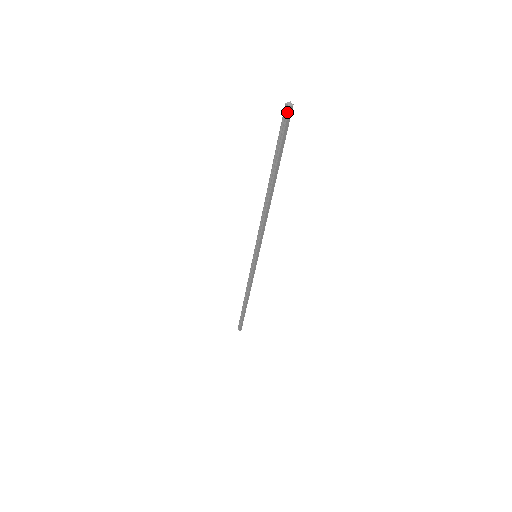
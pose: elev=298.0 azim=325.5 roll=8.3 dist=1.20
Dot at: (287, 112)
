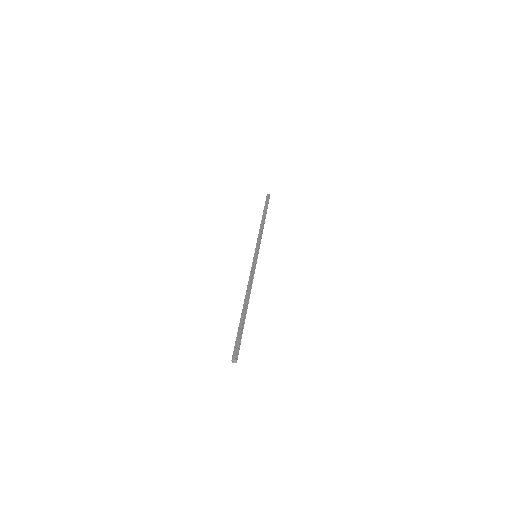
Dot at: (233, 359)
